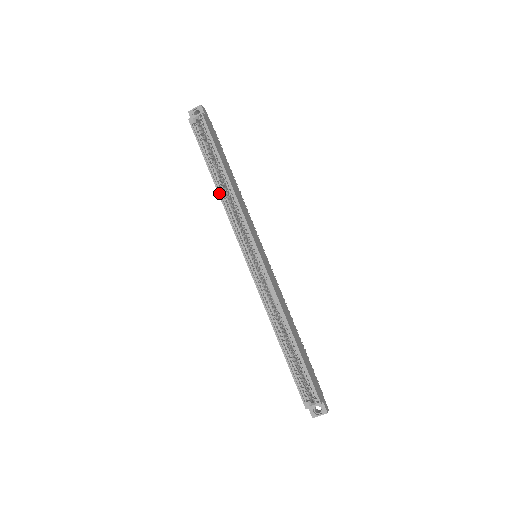
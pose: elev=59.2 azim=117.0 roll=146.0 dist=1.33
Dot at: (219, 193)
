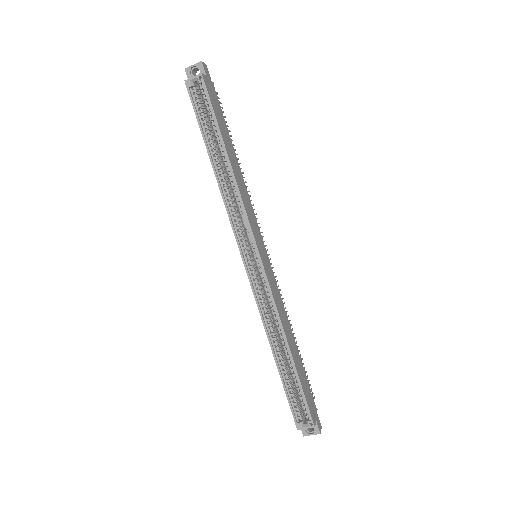
Dot at: (217, 179)
